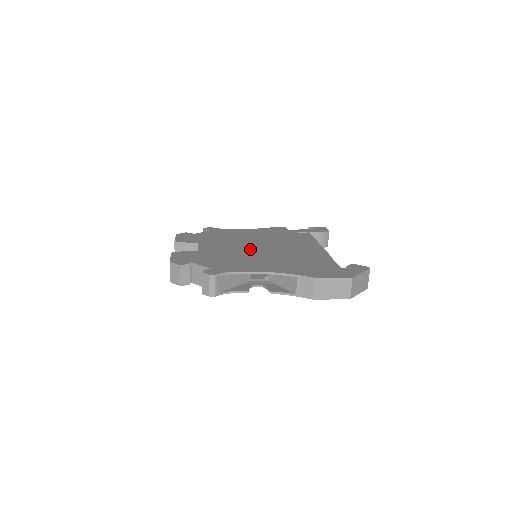
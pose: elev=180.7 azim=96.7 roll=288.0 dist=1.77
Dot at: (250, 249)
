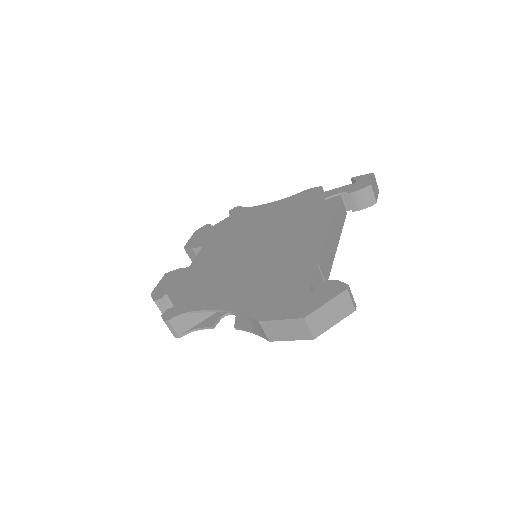
Dot at: (240, 255)
